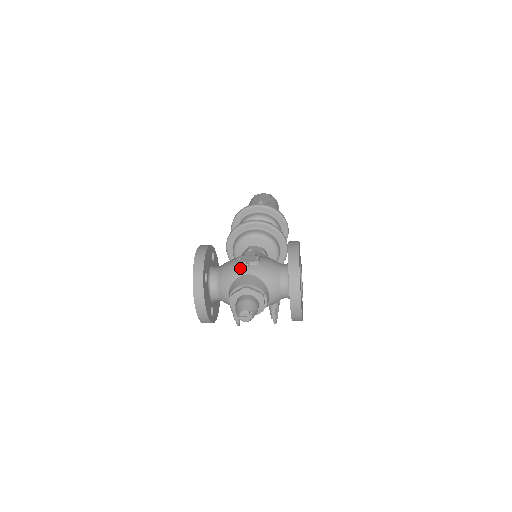
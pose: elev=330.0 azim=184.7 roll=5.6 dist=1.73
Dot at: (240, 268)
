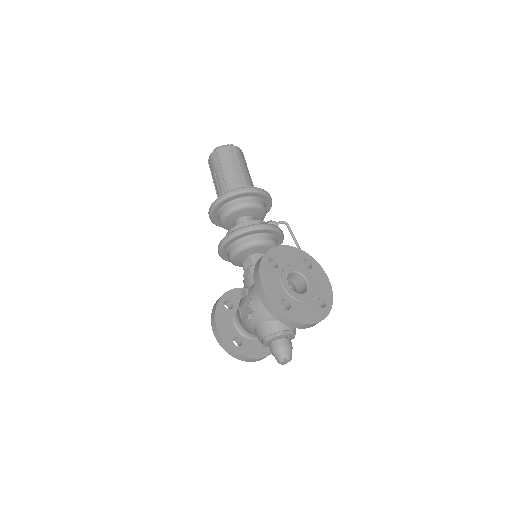
Dot at: (248, 321)
